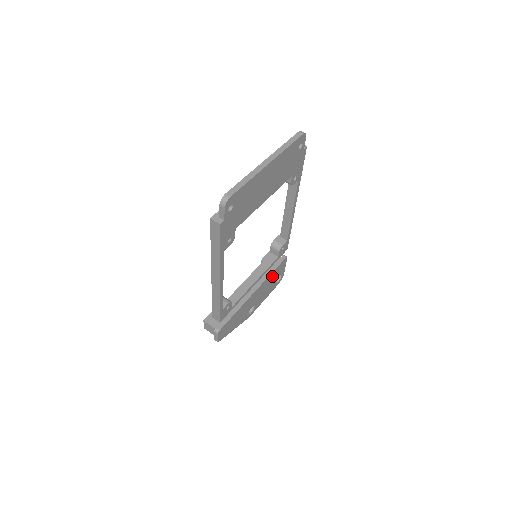
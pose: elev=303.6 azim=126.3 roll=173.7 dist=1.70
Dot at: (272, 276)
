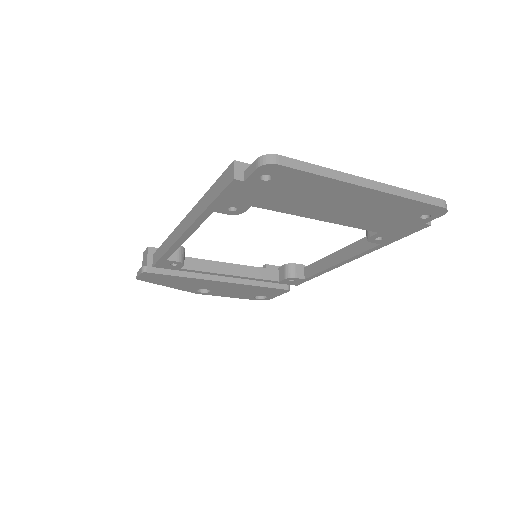
Dot at: (256, 288)
